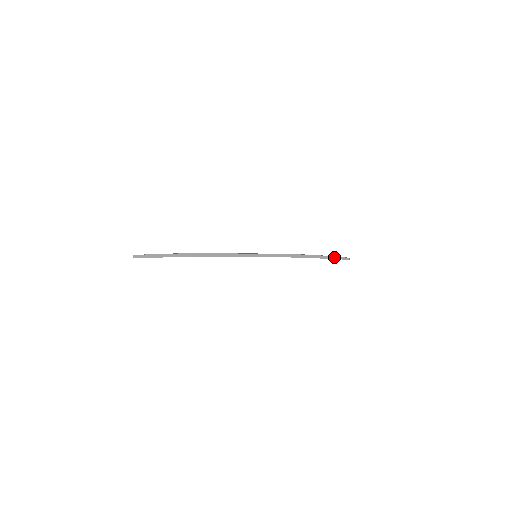
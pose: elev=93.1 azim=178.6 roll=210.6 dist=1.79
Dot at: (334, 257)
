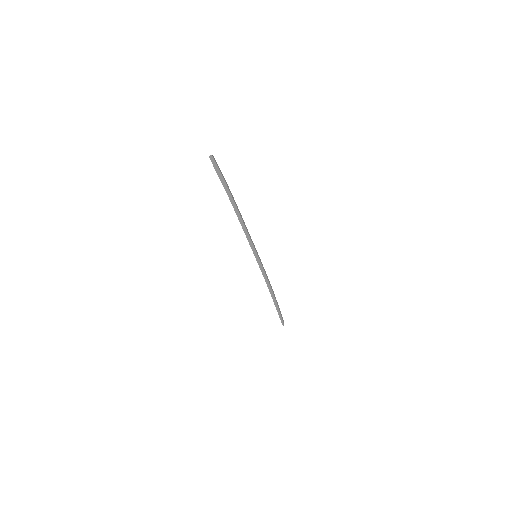
Dot at: (280, 313)
